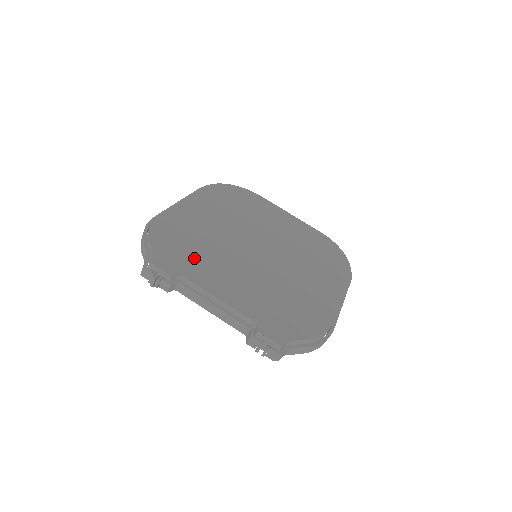
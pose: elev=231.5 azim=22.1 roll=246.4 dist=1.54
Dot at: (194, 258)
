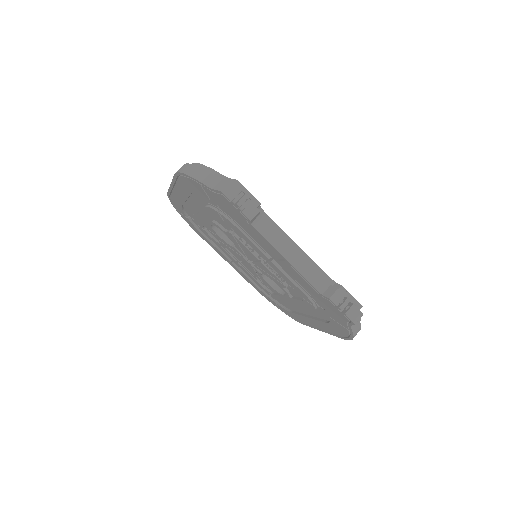
Dot at: occluded
